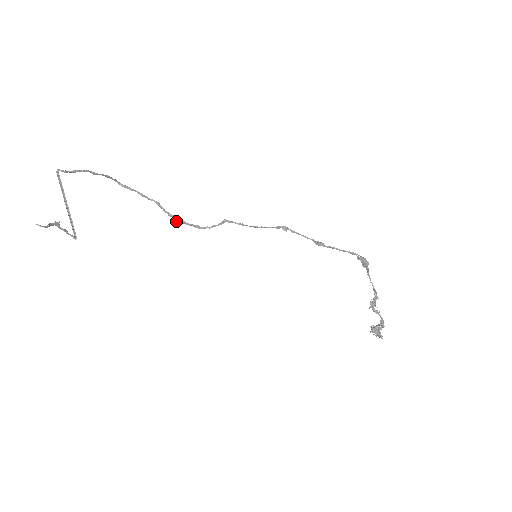
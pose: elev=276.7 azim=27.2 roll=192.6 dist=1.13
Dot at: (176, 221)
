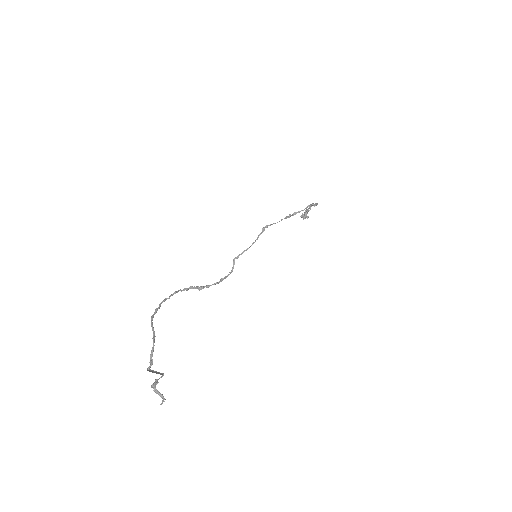
Dot at: occluded
